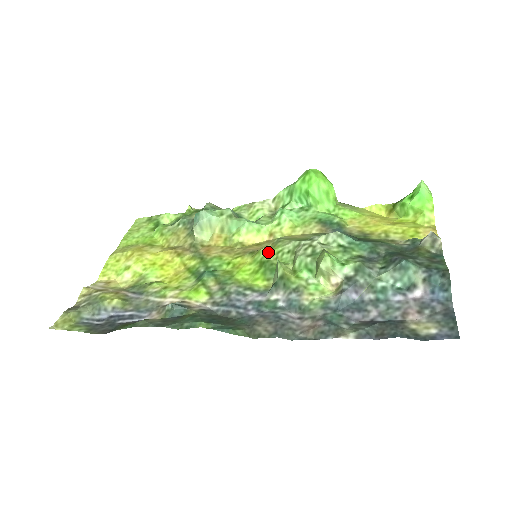
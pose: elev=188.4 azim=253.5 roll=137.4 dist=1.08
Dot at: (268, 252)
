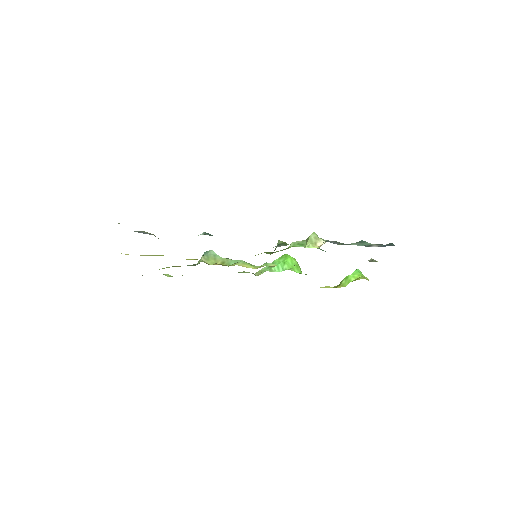
Dot at: occluded
